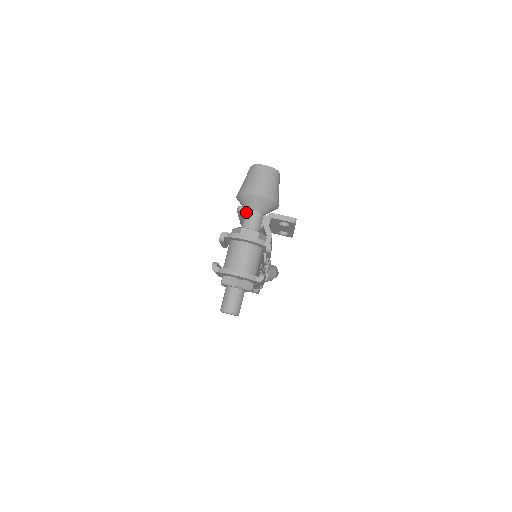
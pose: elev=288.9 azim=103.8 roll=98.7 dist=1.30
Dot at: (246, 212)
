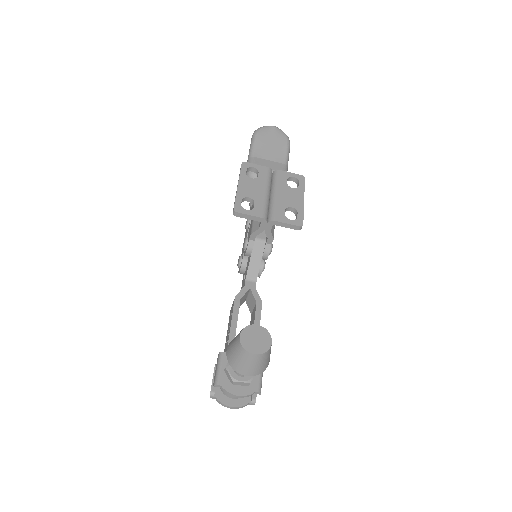
Dot at: occluded
